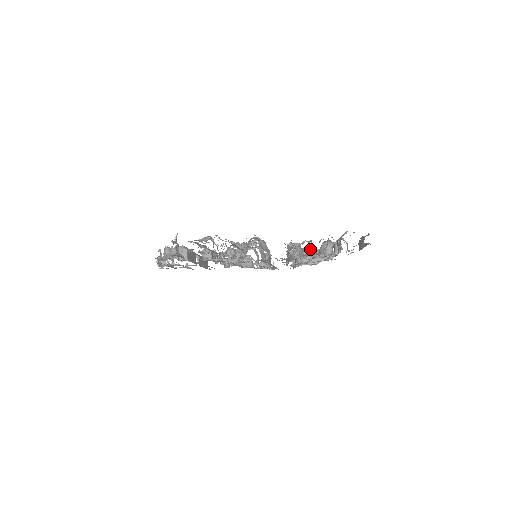
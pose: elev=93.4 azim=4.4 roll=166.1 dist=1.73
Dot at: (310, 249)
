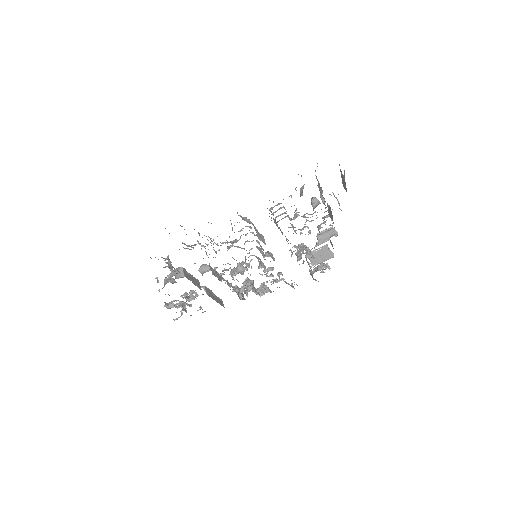
Dot at: (306, 226)
